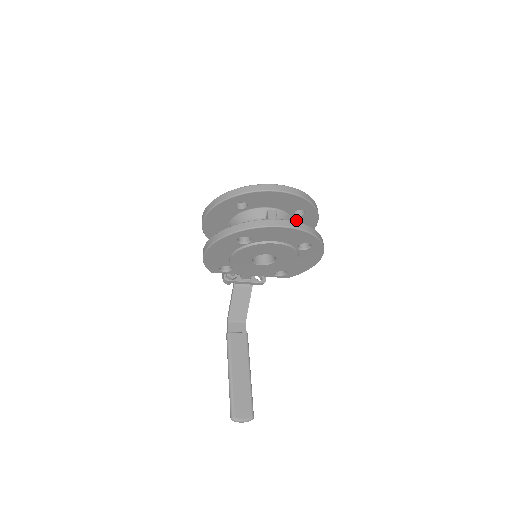
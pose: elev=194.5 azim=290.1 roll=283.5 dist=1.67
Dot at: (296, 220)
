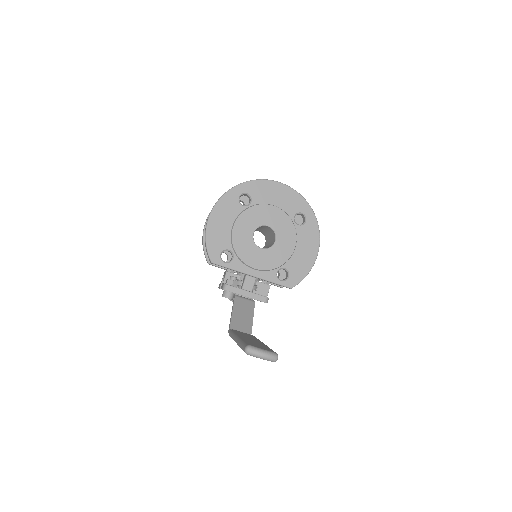
Dot at: occluded
